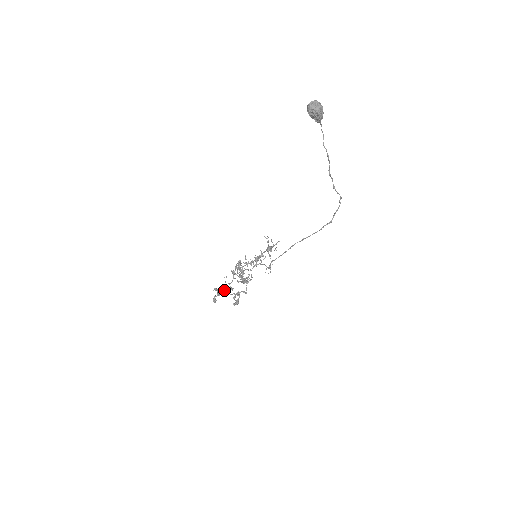
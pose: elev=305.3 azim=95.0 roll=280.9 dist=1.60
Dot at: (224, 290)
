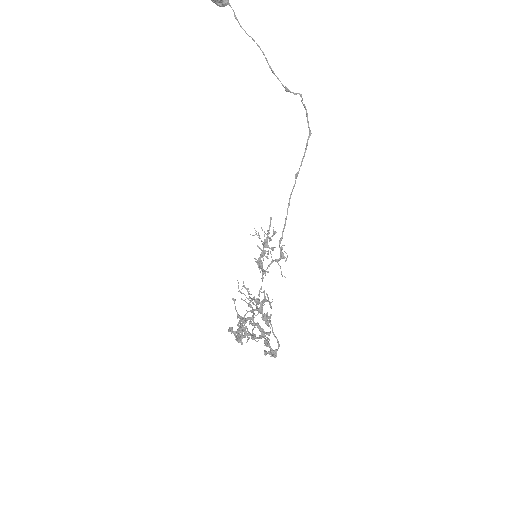
Dot at: (244, 336)
